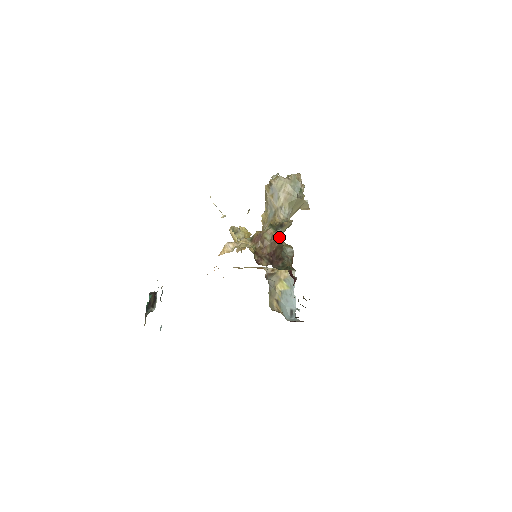
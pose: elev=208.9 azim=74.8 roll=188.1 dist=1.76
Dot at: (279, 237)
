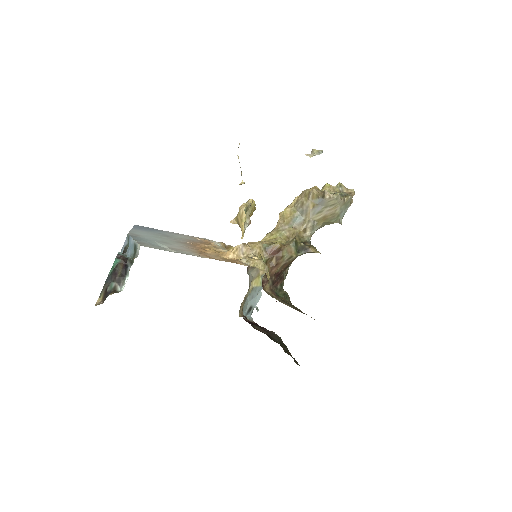
Dot at: (295, 258)
